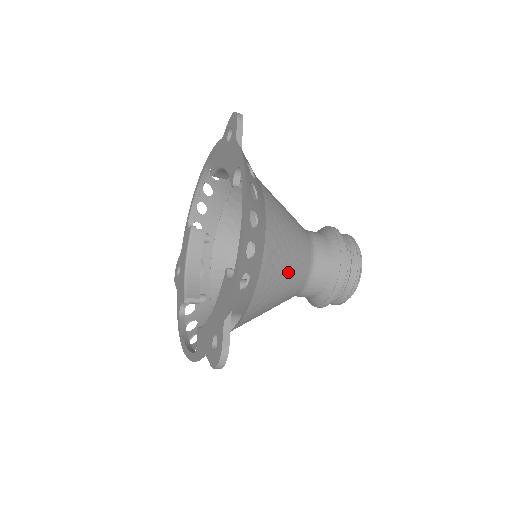
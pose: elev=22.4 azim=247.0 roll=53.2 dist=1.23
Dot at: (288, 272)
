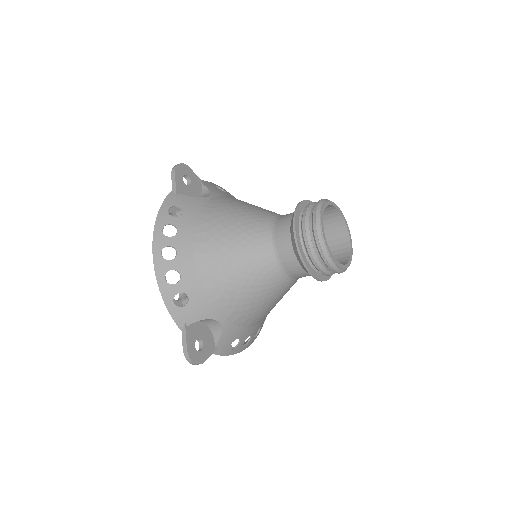
Dot at: (240, 272)
